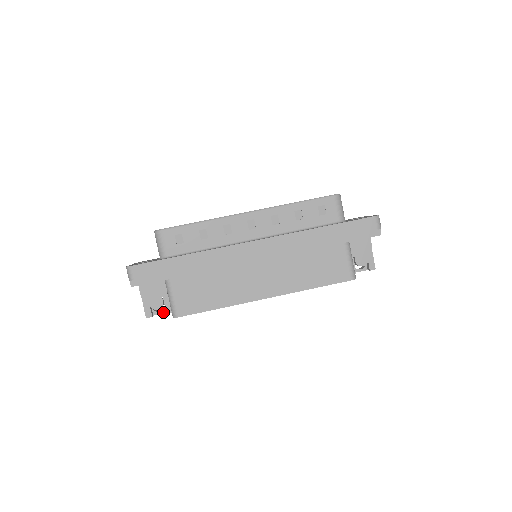
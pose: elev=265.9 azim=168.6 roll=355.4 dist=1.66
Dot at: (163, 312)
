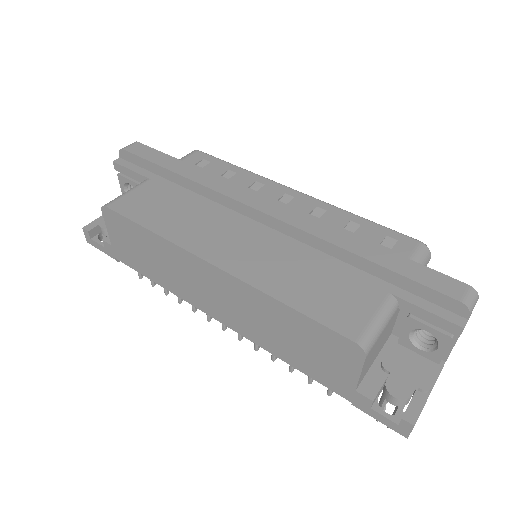
Dot at: (102, 244)
